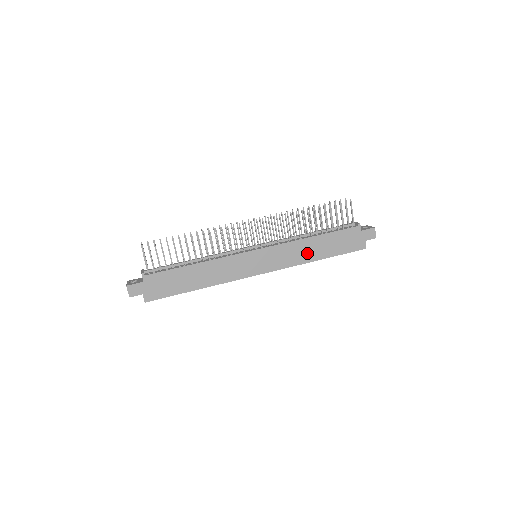
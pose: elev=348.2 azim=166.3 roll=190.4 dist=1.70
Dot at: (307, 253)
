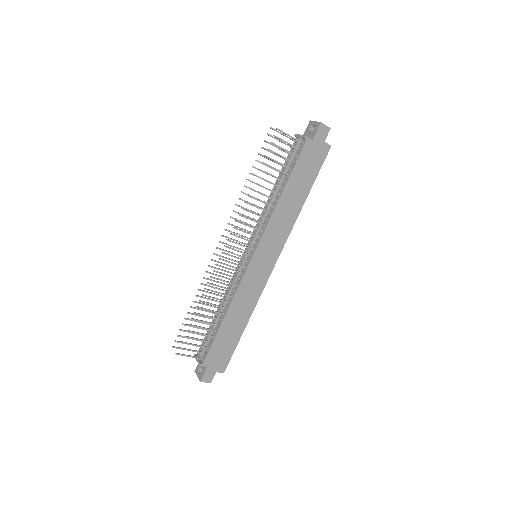
Dot at: (290, 210)
